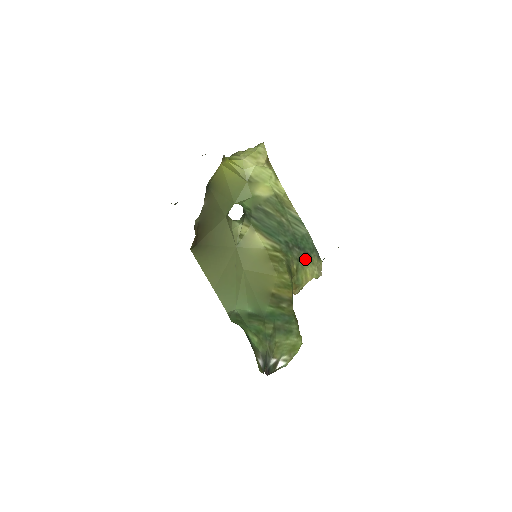
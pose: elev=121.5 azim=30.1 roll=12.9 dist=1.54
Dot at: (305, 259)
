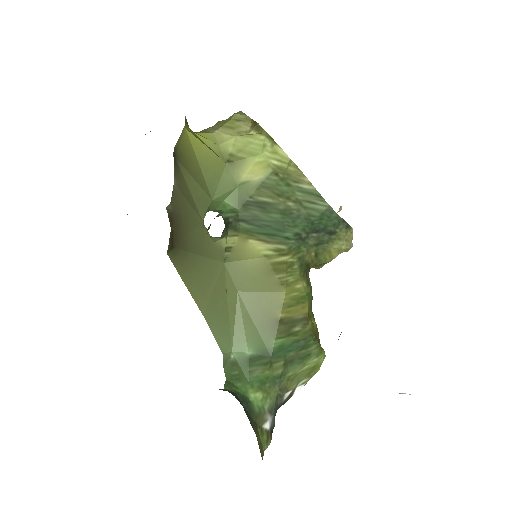
Dot at: (327, 239)
